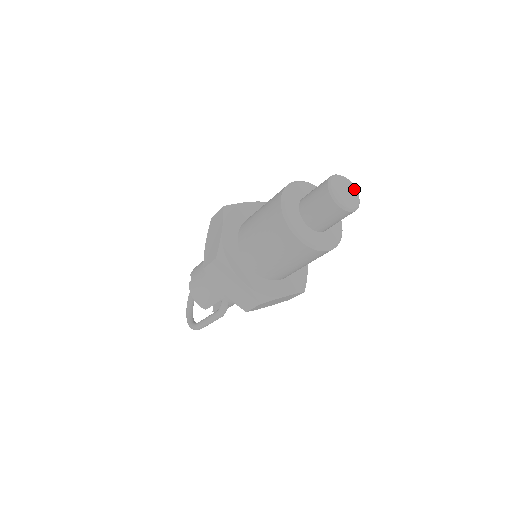
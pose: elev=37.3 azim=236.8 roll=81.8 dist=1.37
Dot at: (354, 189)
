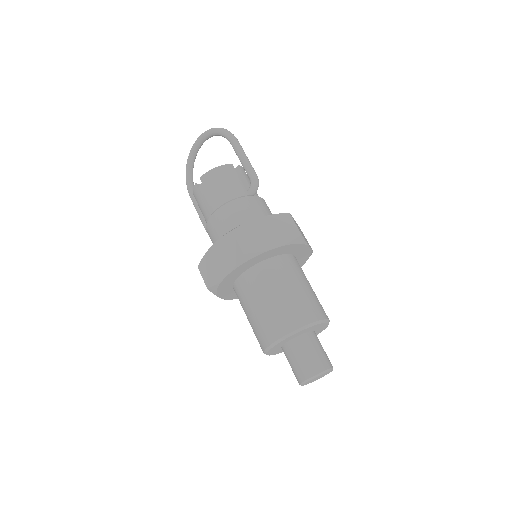
Dot at: occluded
